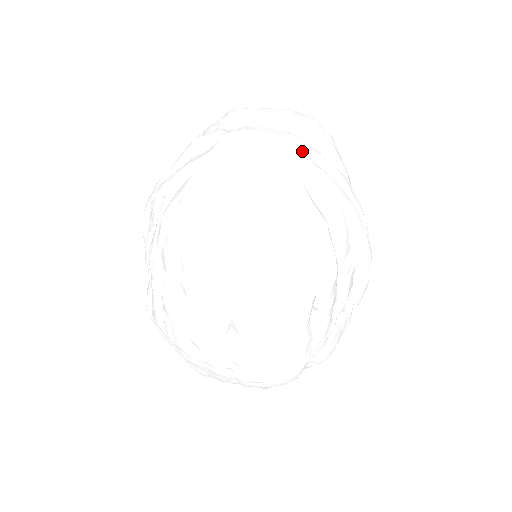
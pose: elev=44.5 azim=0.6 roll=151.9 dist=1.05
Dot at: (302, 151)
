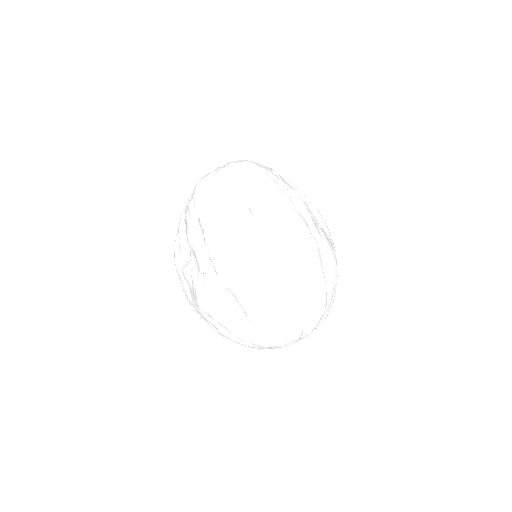
Dot at: occluded
